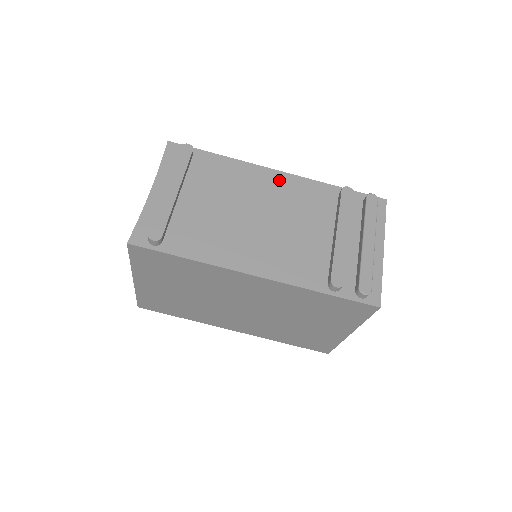
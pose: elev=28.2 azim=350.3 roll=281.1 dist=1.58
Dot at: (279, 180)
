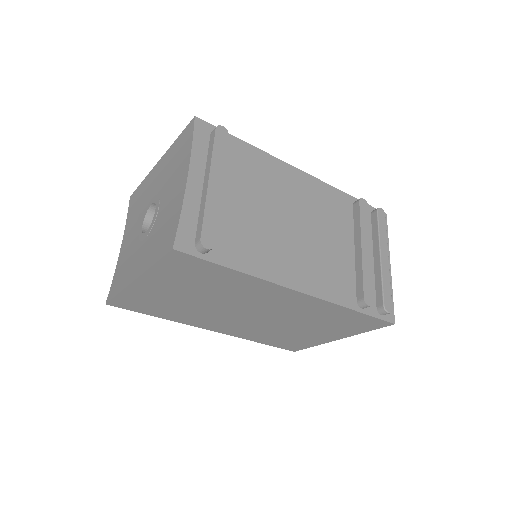
Dot at: (305, 183)
